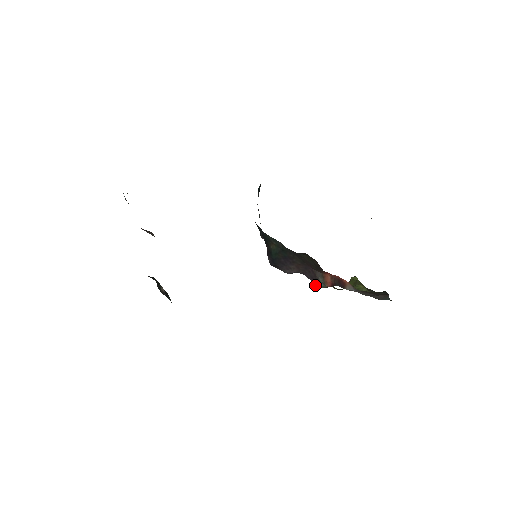
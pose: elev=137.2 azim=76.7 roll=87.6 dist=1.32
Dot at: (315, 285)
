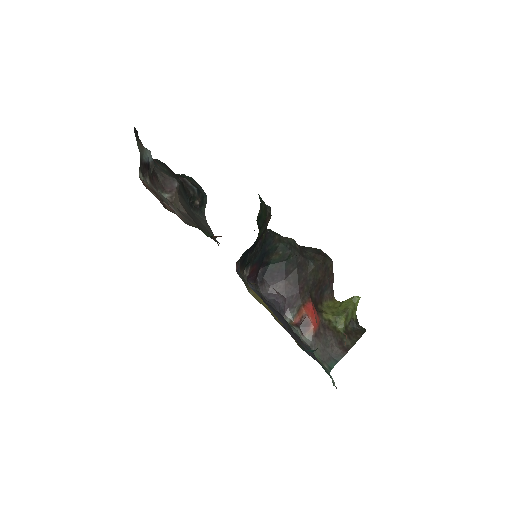
Dot at: (283, 315)
